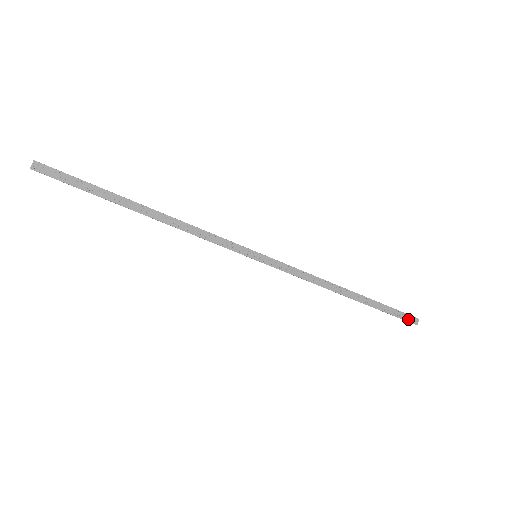
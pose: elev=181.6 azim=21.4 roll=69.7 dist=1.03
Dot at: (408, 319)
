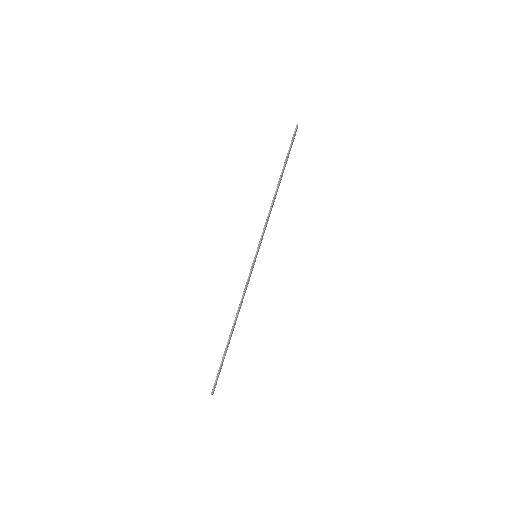
Dot at: (295, 135)
